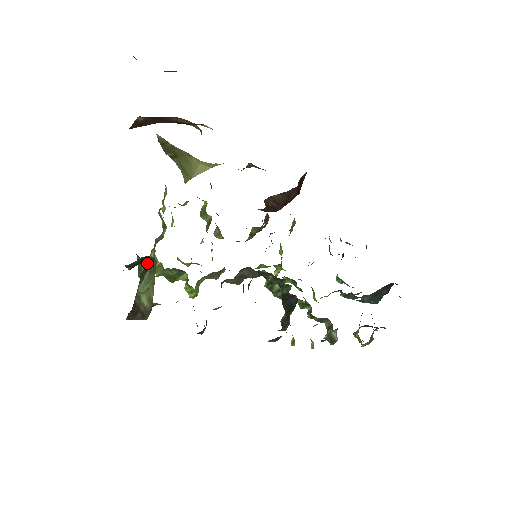
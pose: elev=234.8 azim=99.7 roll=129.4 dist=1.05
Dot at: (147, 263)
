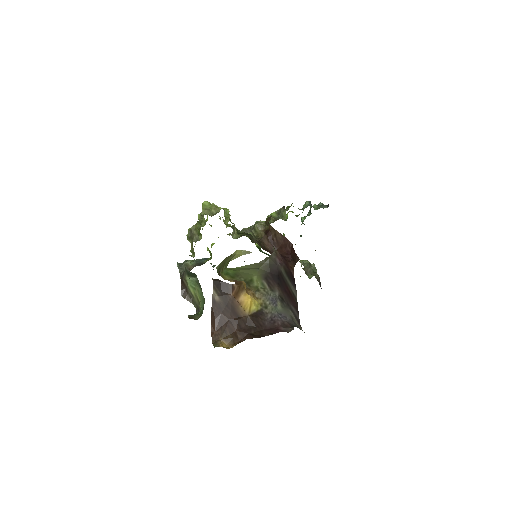
Dot at: (193, 273)
